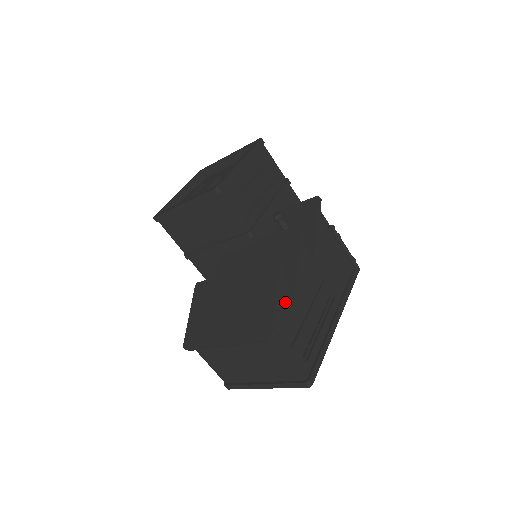
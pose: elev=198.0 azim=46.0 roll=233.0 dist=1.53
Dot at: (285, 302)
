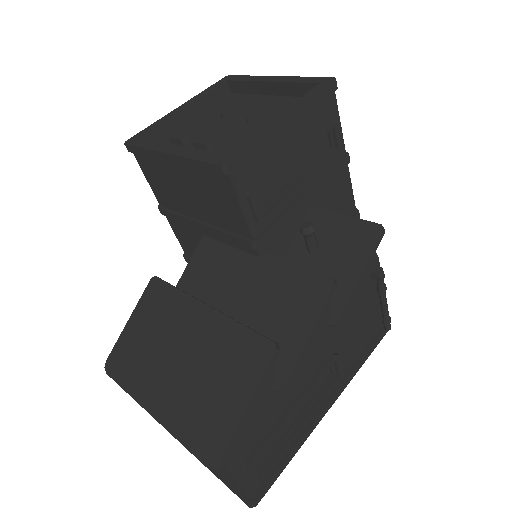
Dot at: (261, 400)
